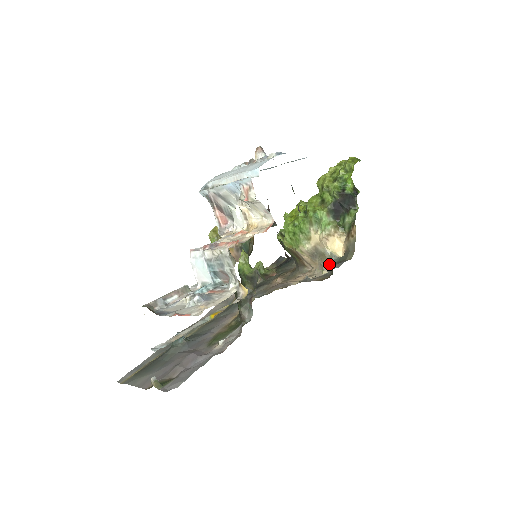
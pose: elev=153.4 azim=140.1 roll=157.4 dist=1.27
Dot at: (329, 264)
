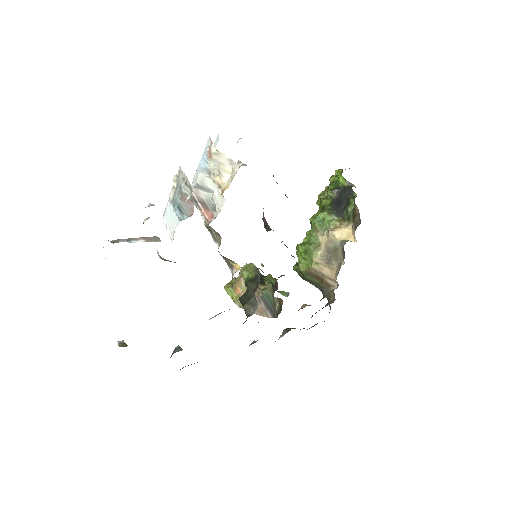
Dot at: (342, 252)
